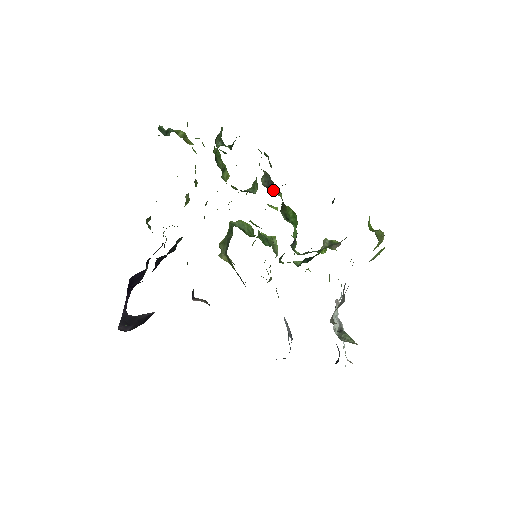
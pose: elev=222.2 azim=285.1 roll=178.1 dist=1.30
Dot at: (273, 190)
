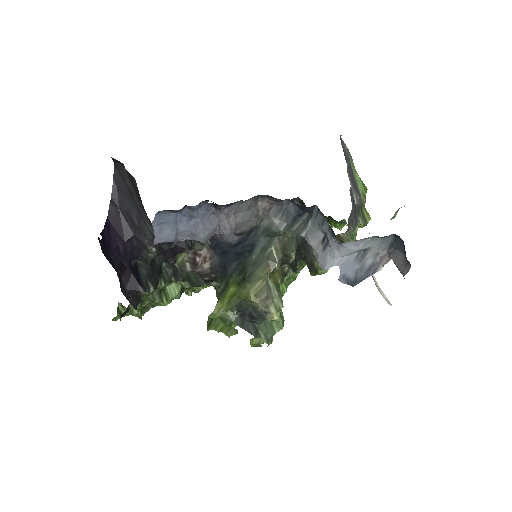
Dot at: occluded
